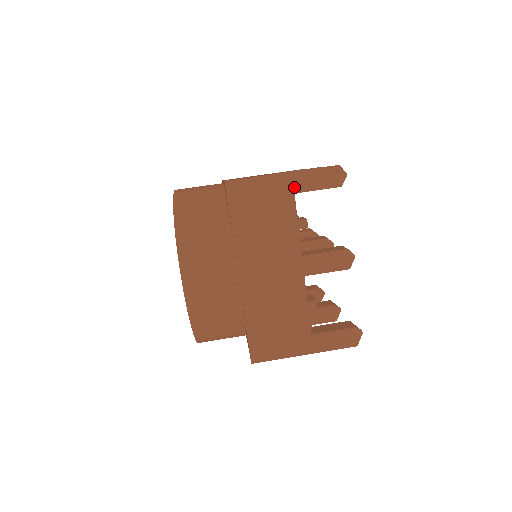
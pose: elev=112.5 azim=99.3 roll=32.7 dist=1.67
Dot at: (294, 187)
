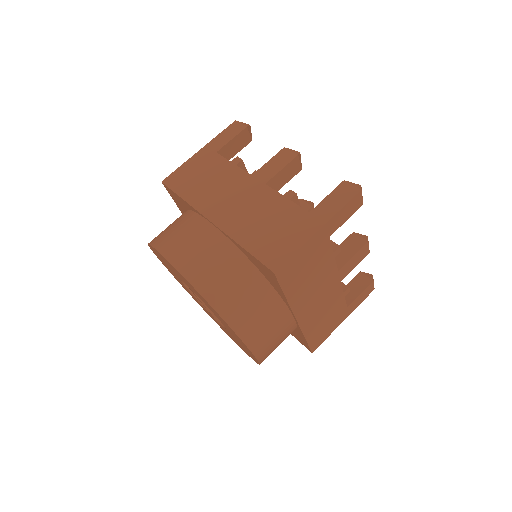
Dot at: (329, 233)
